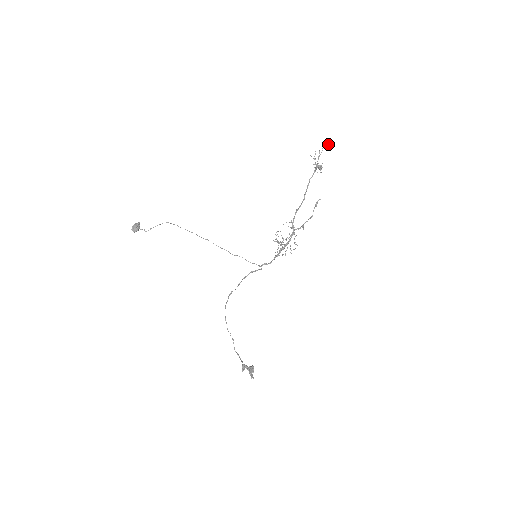
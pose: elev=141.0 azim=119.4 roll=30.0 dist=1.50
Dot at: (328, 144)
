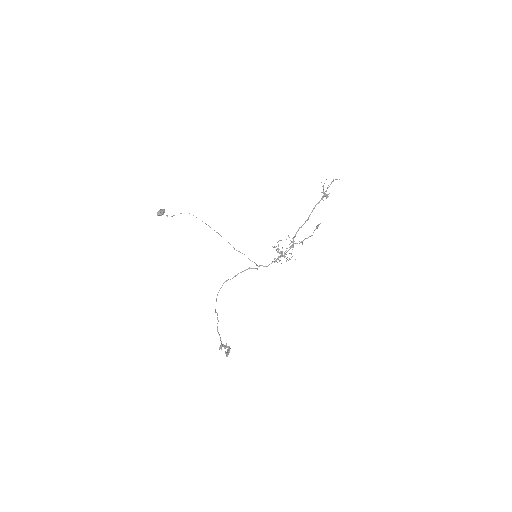
Dot at: (337, 179)
